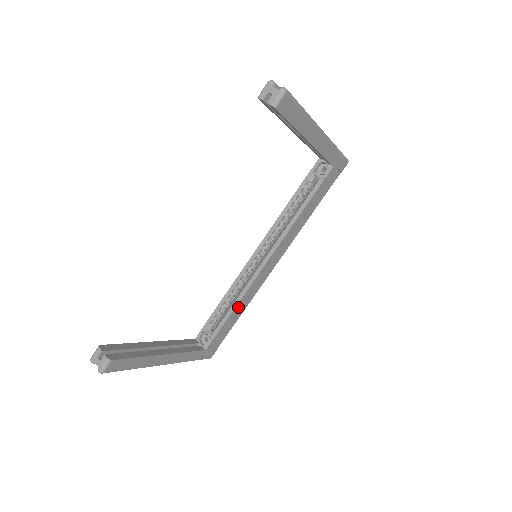
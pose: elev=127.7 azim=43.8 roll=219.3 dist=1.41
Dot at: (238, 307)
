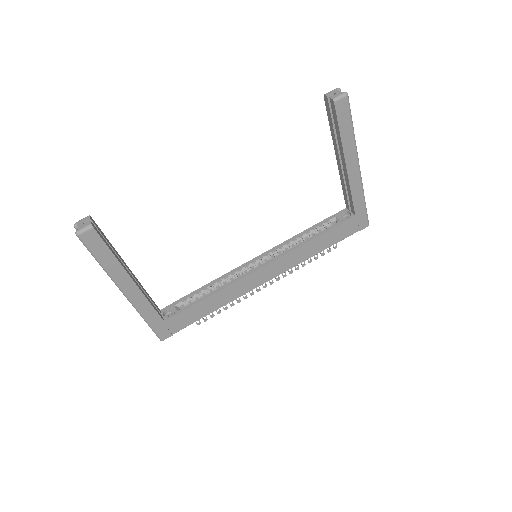
Dot at: (216, 297)
